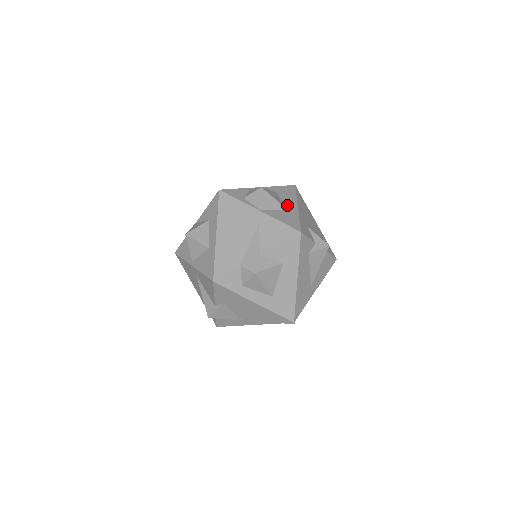
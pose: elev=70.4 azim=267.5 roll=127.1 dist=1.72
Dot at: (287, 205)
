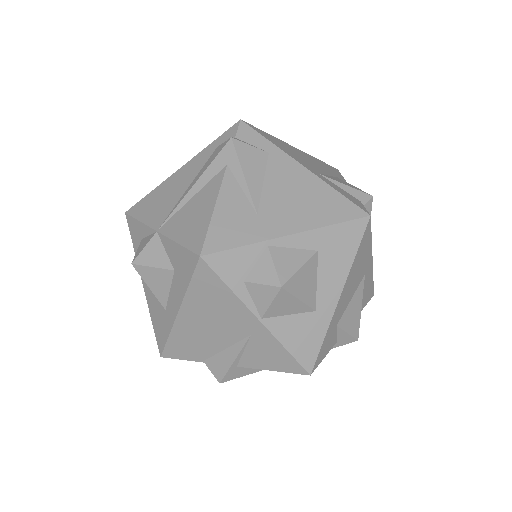
Dot at: (321, 296)
